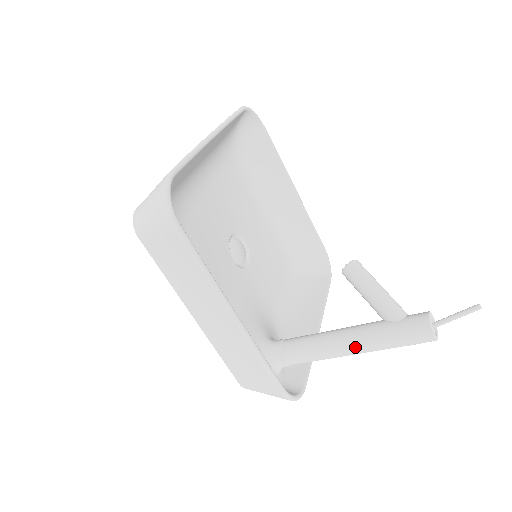
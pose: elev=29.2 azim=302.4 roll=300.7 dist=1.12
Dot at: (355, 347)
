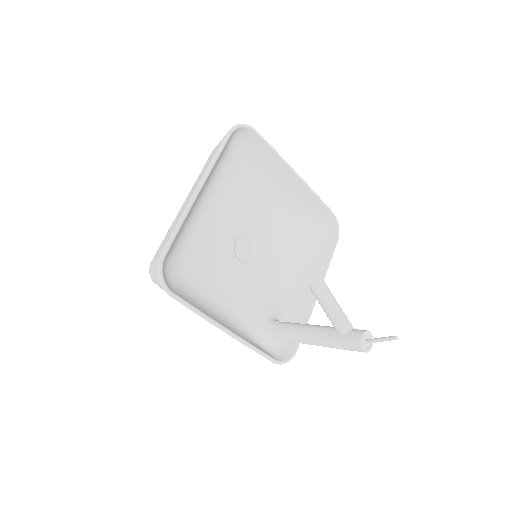
Dot at: (317, 344)
